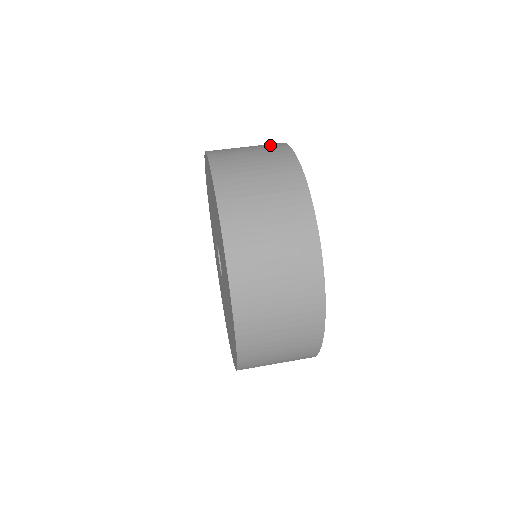
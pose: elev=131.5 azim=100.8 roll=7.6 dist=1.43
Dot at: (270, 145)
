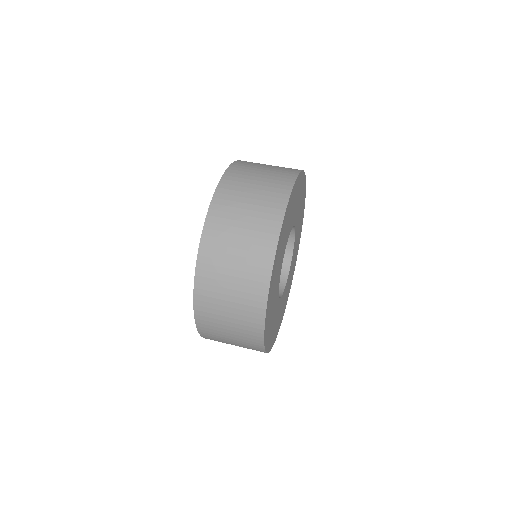
Dot at: occluded
